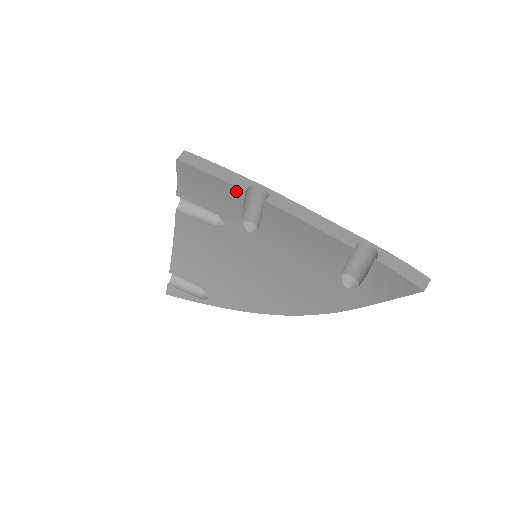
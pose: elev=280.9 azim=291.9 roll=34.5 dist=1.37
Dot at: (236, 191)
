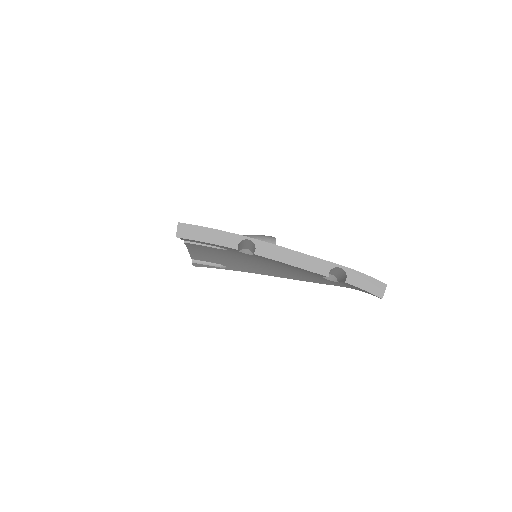
Dot at: occluded
